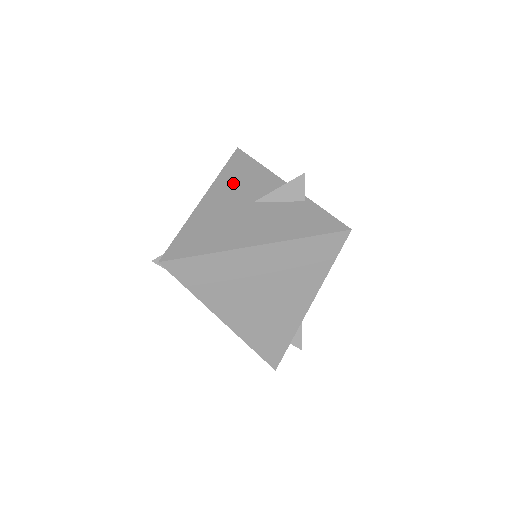
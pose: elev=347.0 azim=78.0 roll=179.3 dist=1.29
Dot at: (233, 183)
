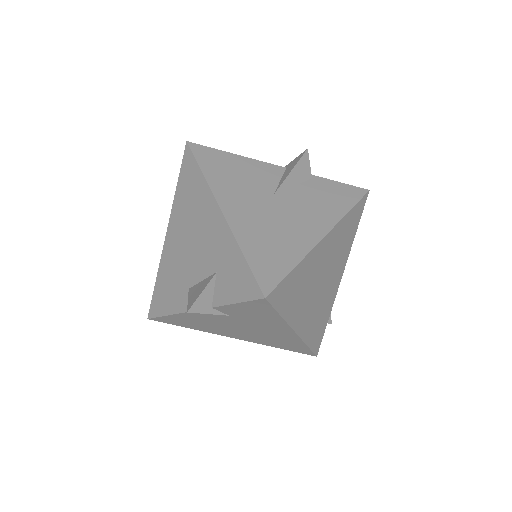
Dot at: (231, 182)
